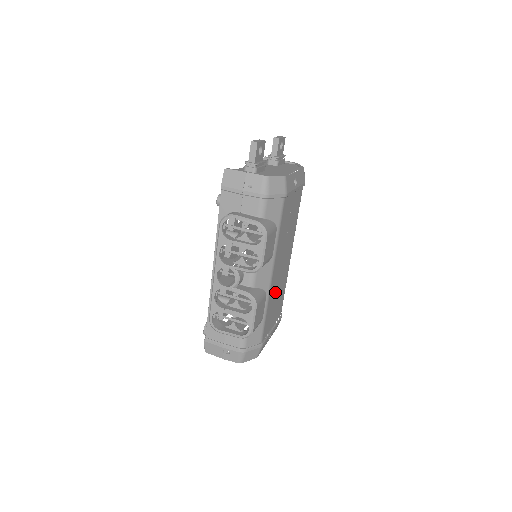
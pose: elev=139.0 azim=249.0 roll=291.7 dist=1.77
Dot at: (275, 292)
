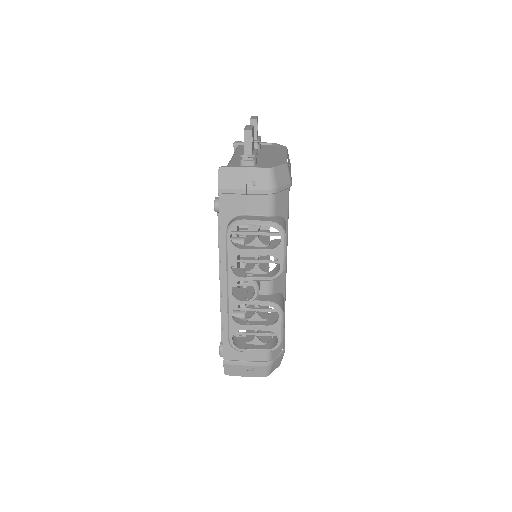
Dot at: occluded
